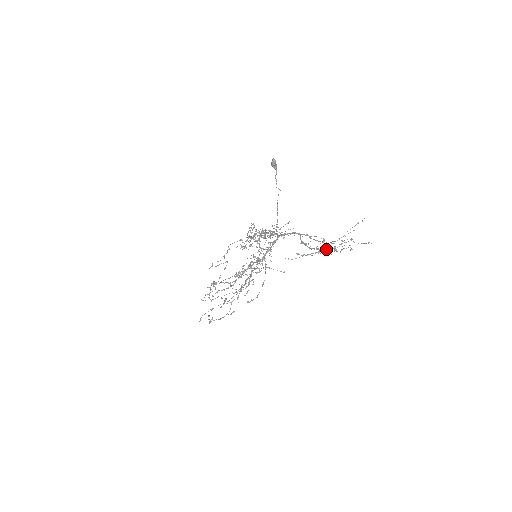
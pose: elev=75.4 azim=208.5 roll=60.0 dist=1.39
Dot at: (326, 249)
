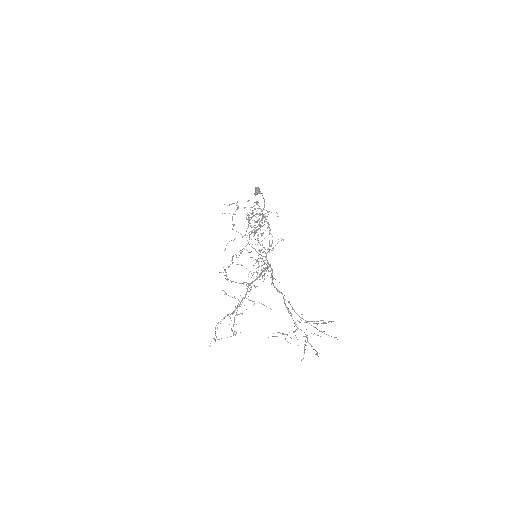
Dot at: occluded
